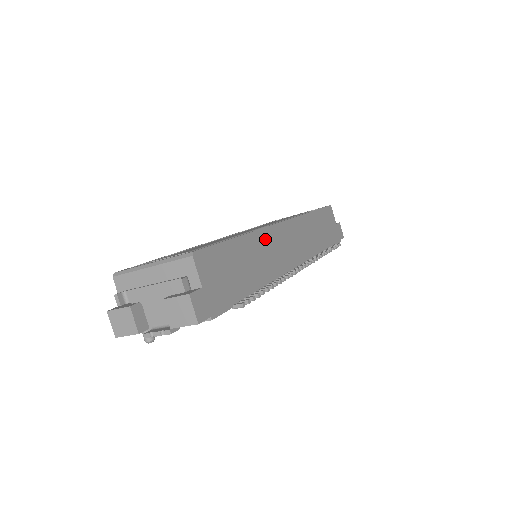
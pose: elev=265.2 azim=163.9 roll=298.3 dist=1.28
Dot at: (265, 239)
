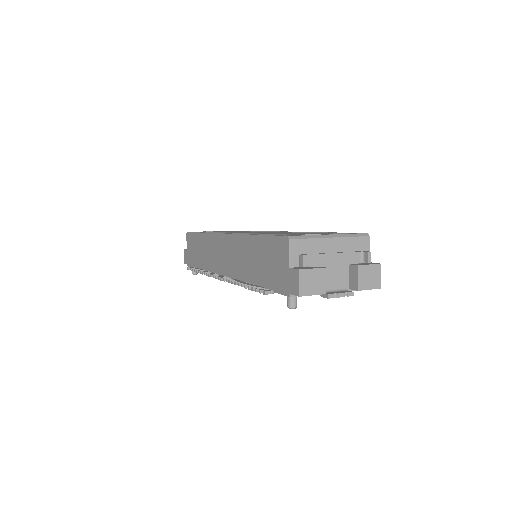
Dot at: occluded
